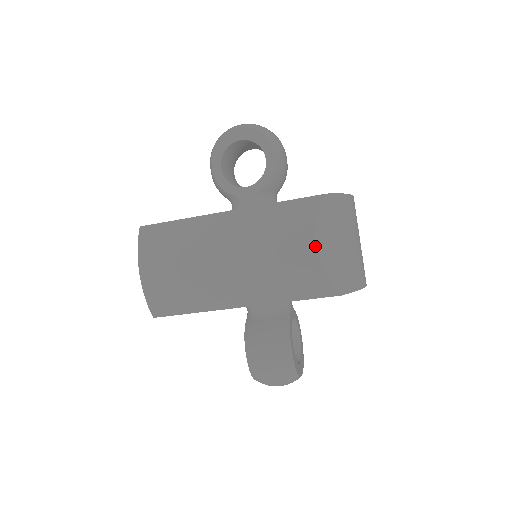
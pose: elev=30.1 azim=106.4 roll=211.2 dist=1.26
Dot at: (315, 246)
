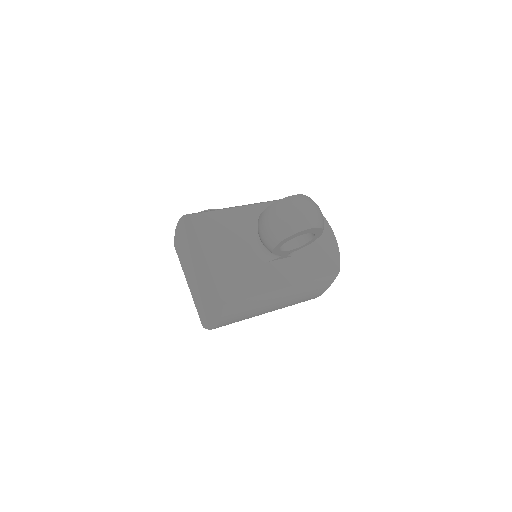
Dot at: occluded
